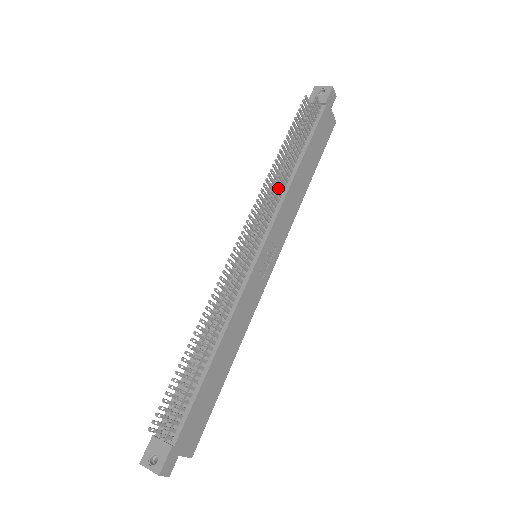
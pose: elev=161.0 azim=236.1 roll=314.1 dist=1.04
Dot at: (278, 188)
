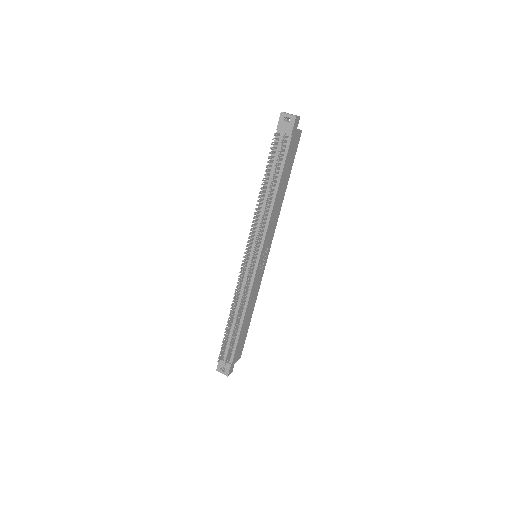
Dot at: (264, 213)
